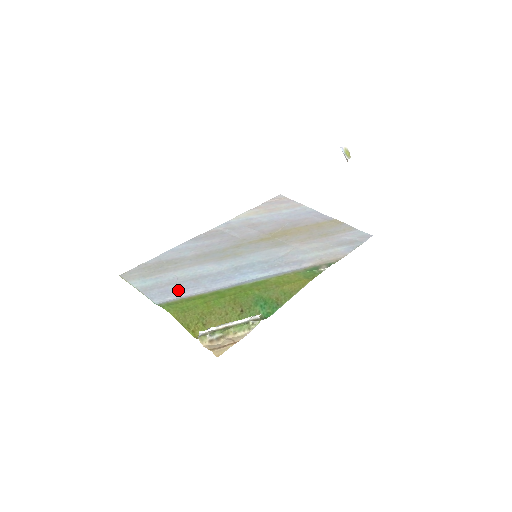
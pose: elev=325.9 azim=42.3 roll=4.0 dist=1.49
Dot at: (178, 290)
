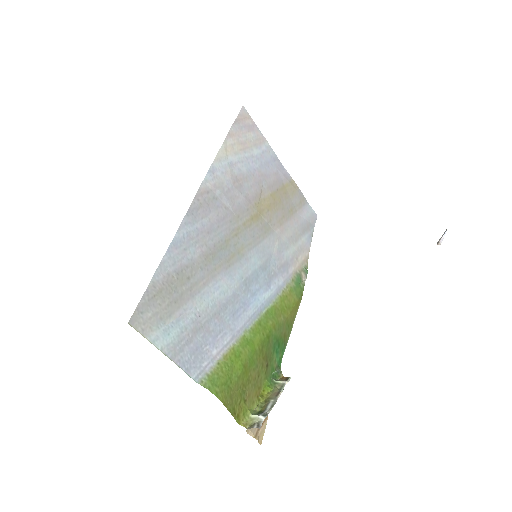
Dot at: (208, 343)
